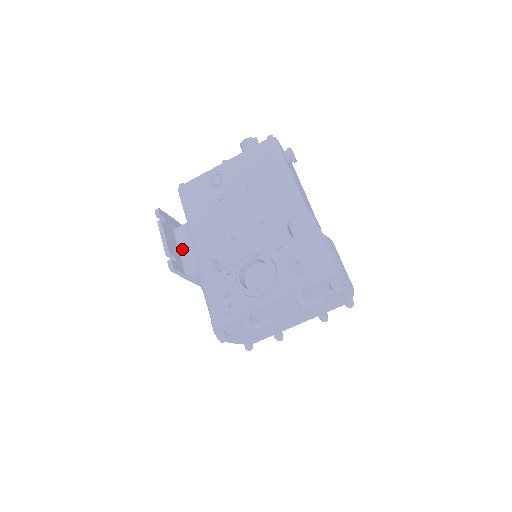
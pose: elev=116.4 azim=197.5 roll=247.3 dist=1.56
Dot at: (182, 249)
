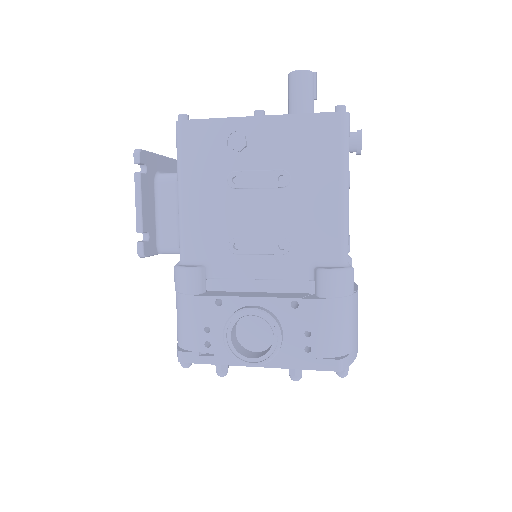
Dot at: (161, 215)
